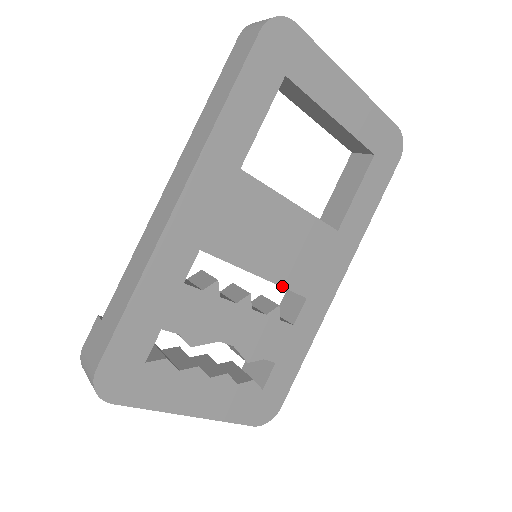
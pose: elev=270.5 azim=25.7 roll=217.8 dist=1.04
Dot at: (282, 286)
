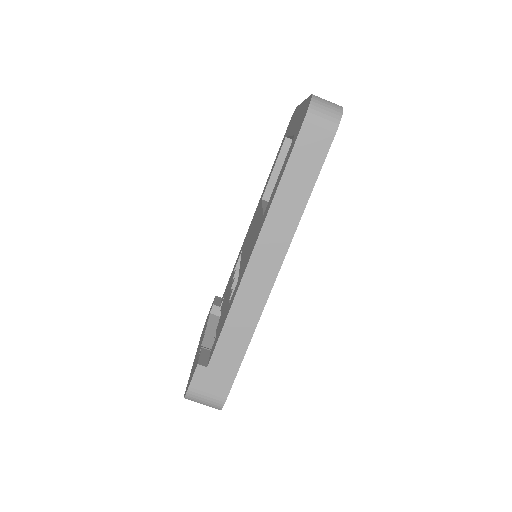
Dot at: occluded
